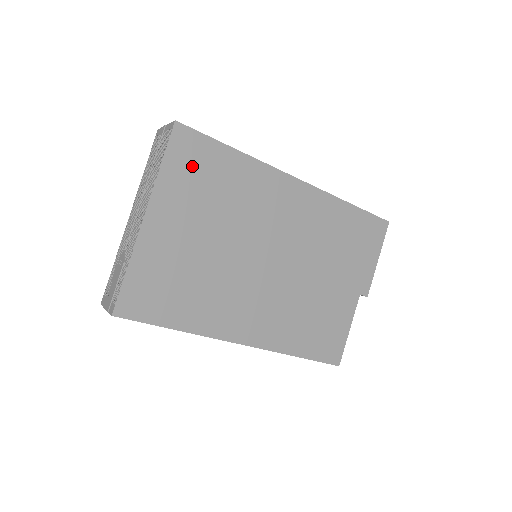
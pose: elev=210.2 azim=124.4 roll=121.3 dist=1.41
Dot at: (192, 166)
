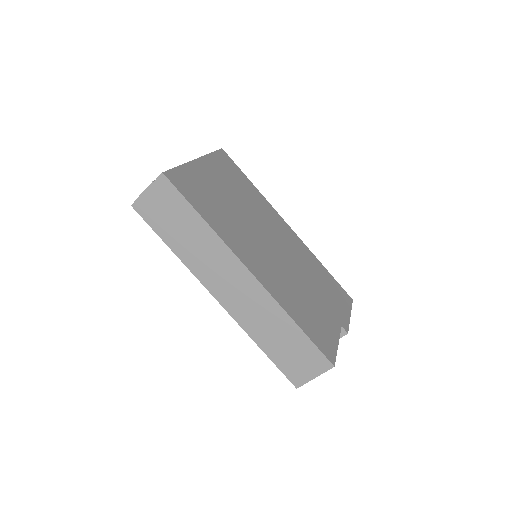
Dot at: (228, 168)
